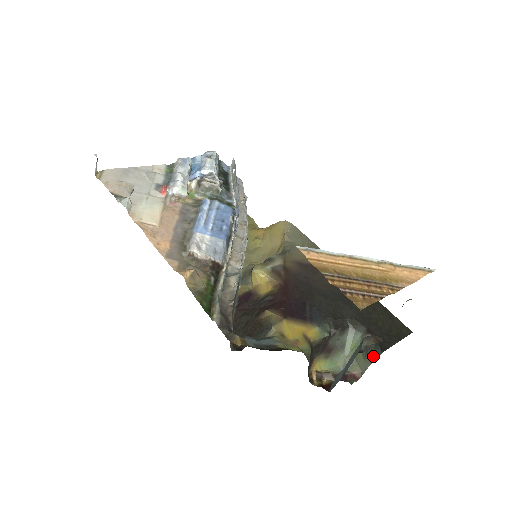
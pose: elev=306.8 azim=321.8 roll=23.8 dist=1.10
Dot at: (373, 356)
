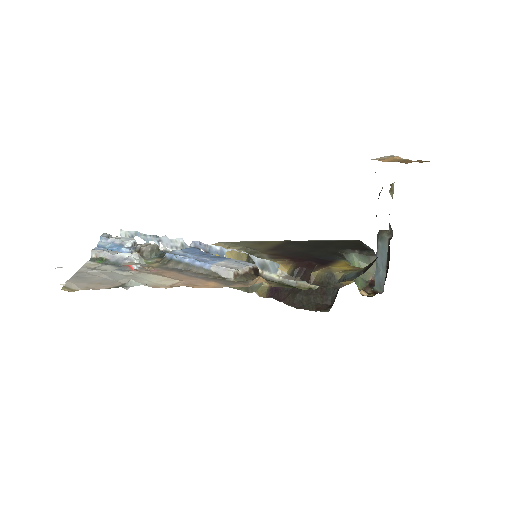
Dot at: (374, 256)
